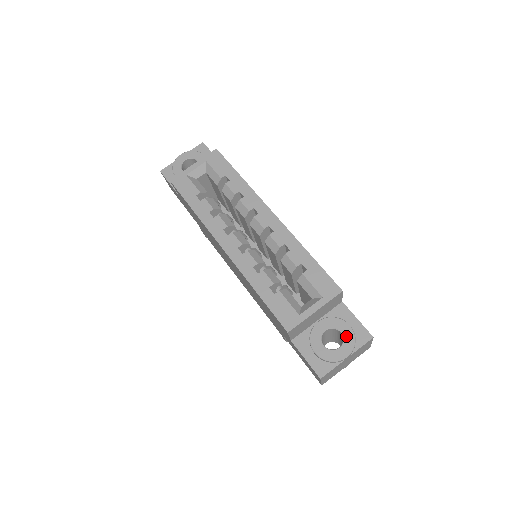
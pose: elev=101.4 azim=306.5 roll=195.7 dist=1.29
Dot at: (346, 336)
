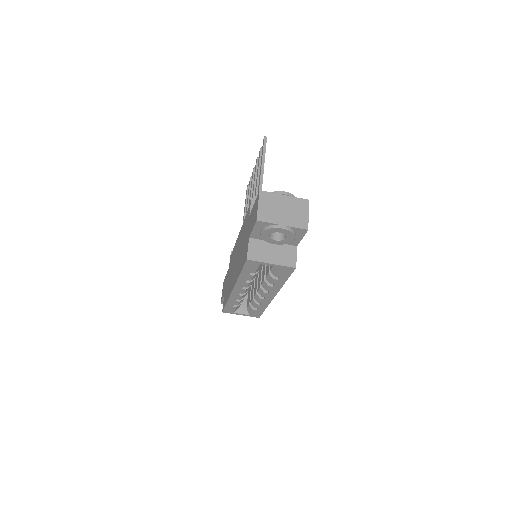
Dot at: occluded
